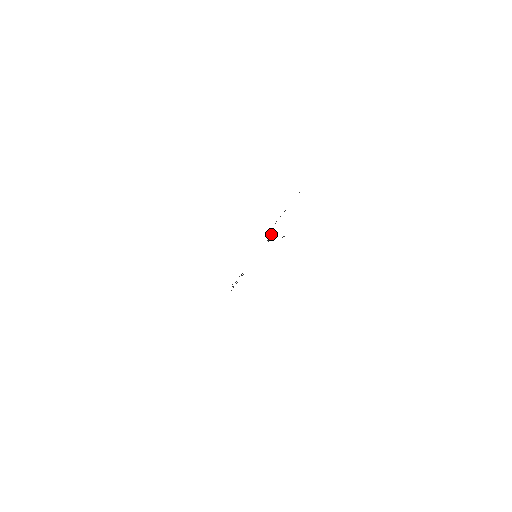
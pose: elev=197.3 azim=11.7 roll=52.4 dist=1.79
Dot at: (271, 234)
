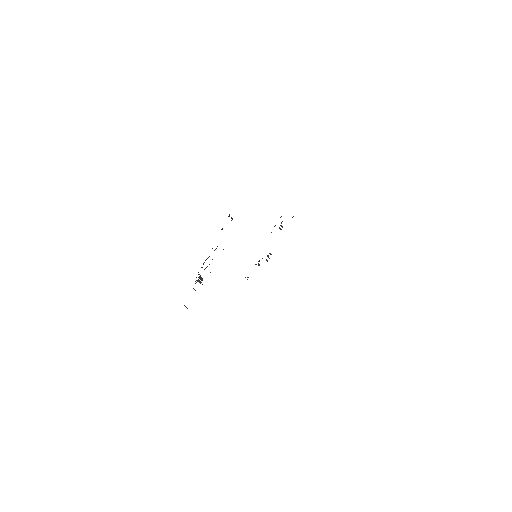
Dot at: occluded
